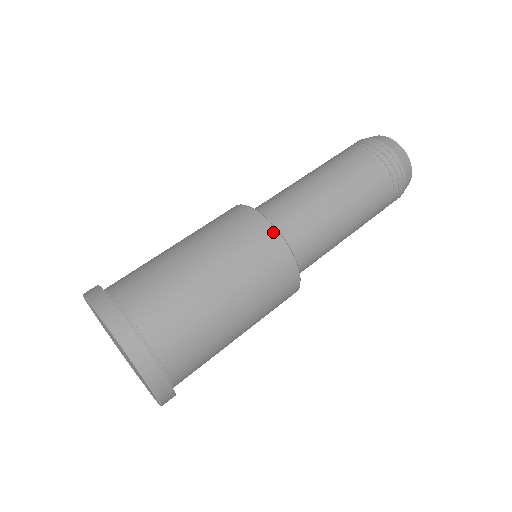
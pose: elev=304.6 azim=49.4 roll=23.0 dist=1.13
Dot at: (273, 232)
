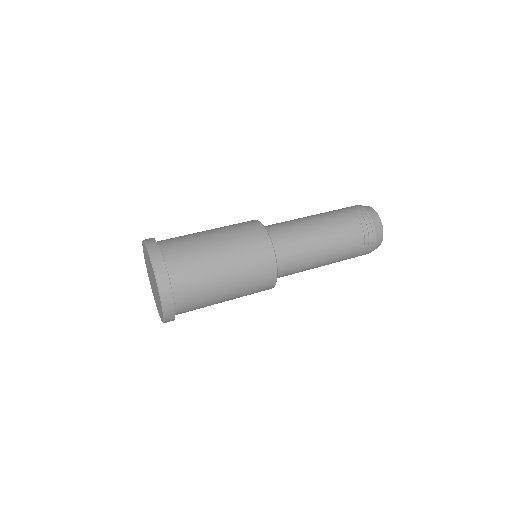
Dot at: (256, 221)
